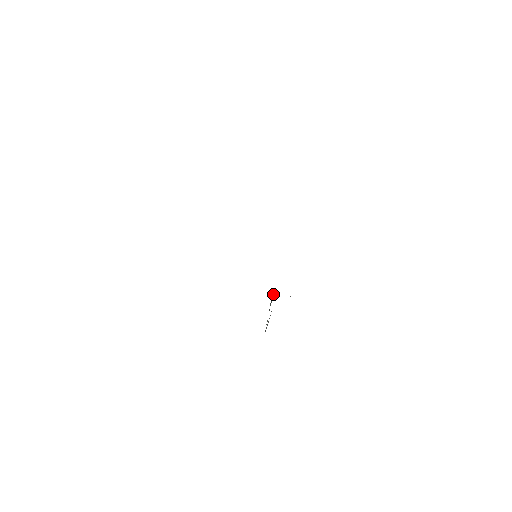
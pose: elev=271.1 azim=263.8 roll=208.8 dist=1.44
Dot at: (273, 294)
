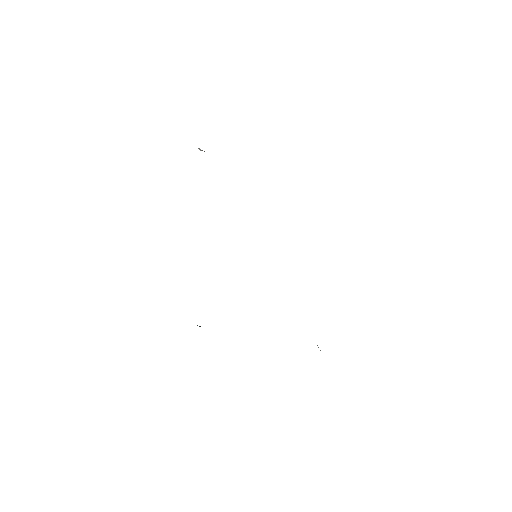
Dot at: occluded
